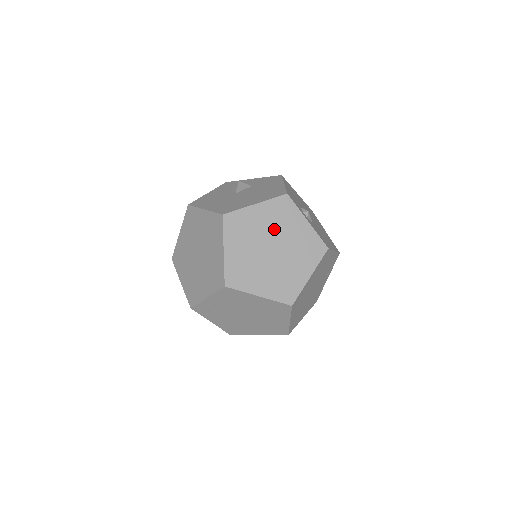
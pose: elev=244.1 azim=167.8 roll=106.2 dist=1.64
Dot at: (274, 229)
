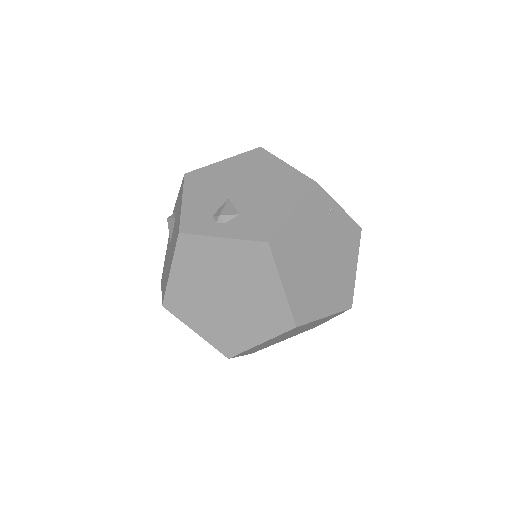
Dot at: (206, 276)
